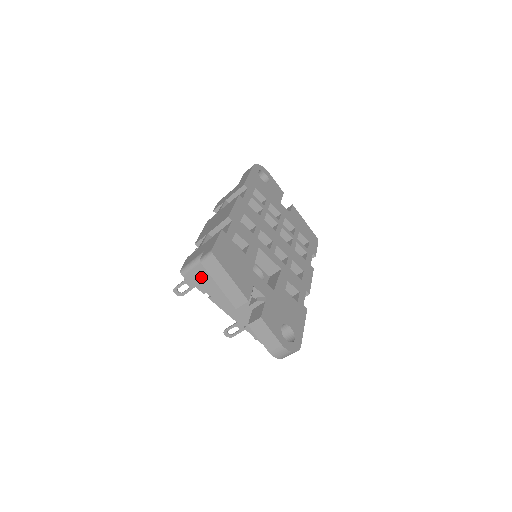
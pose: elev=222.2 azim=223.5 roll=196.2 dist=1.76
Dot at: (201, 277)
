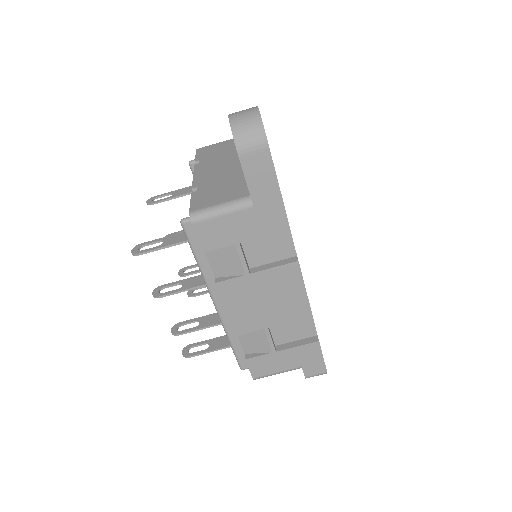
Dot at: (214, 149)
